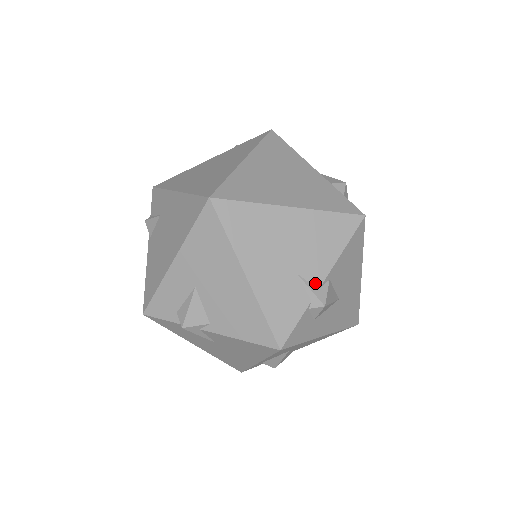
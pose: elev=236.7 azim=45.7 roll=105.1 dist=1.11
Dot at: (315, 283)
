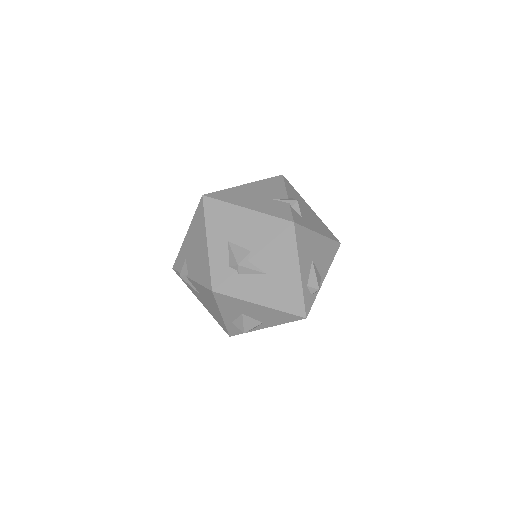
Dot at: (284, 198)
